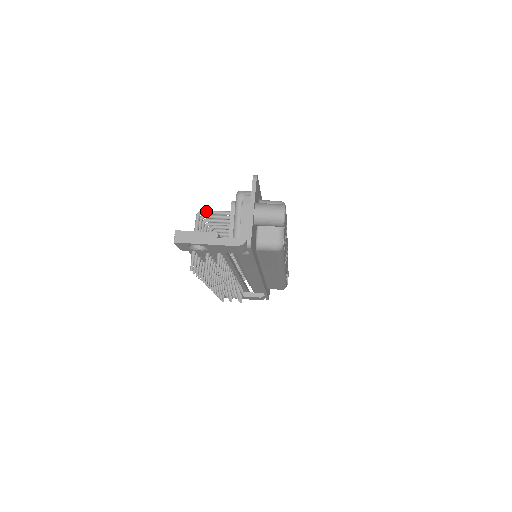
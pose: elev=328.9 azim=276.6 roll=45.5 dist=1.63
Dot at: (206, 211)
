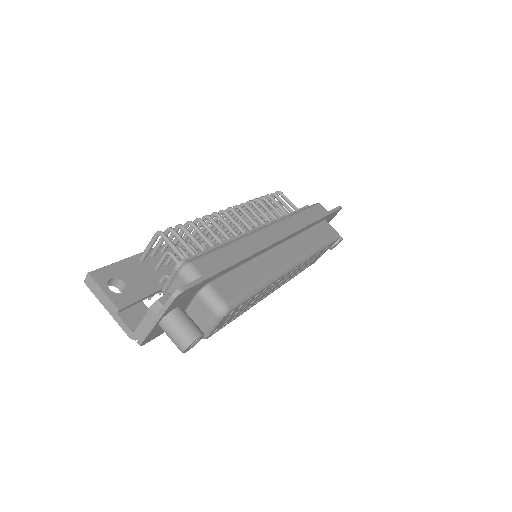
Dot at: (164, 238)
